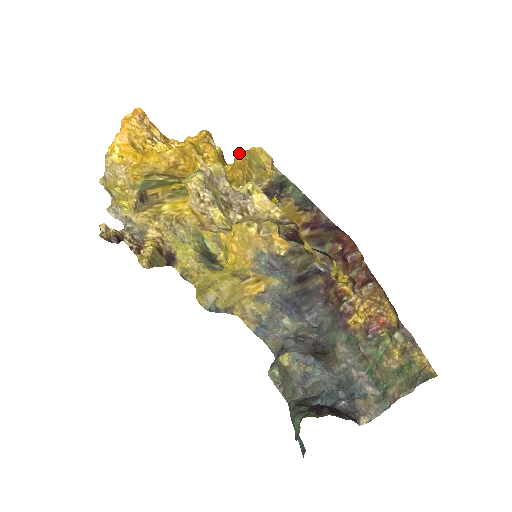
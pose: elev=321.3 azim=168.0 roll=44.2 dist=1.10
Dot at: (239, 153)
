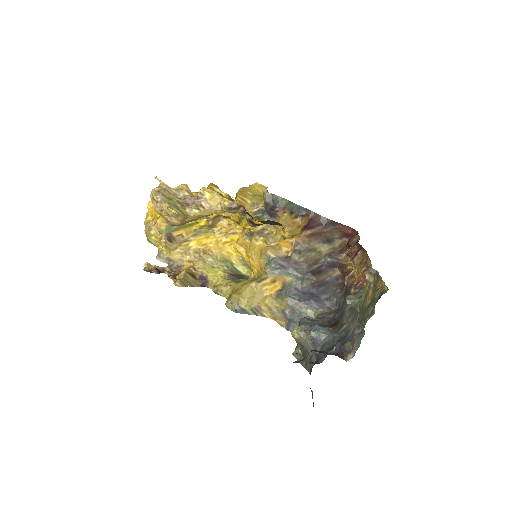
Dot at: occluded
